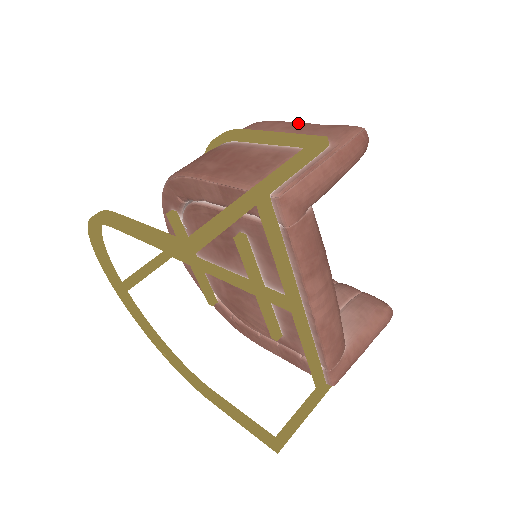
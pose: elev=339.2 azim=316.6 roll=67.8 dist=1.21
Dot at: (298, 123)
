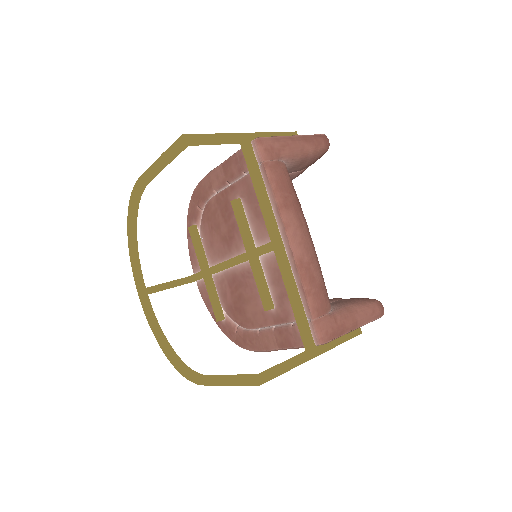
Dot at: occluded
